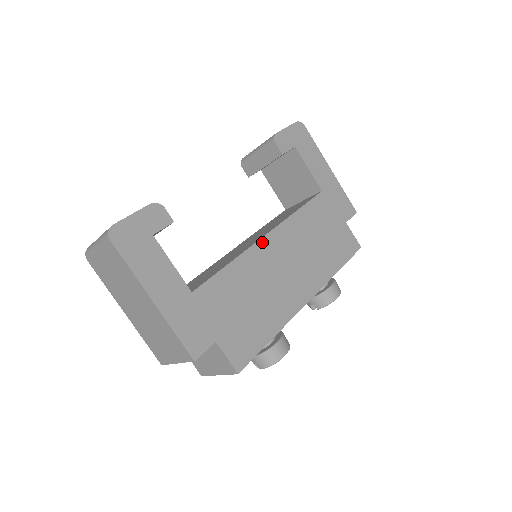
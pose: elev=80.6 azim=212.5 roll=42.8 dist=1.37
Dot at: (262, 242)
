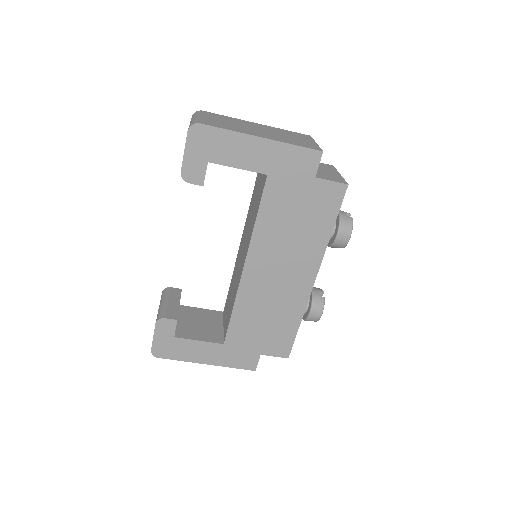
Dot at: (244, 276)
